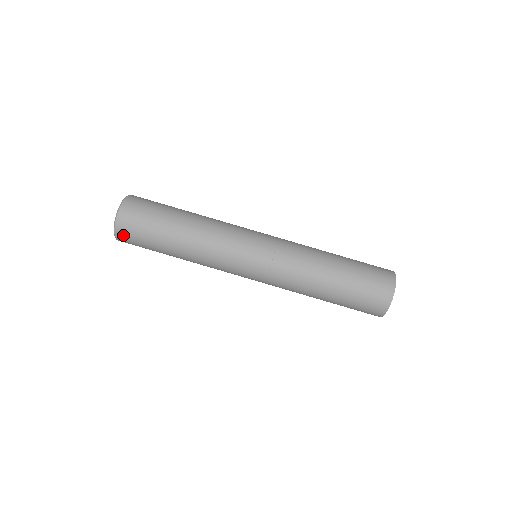
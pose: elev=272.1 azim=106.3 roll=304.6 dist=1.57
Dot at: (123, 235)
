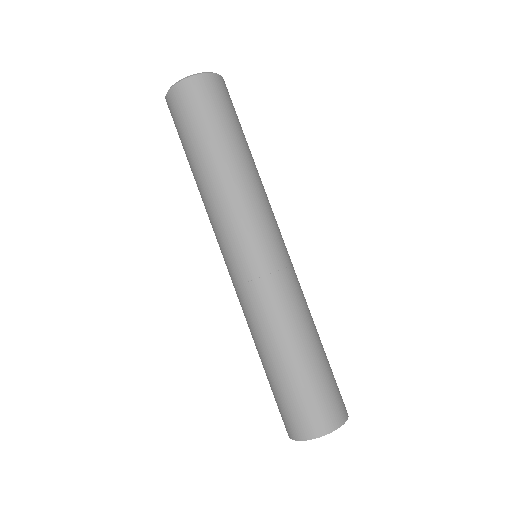
Dot at: (172, 102)
